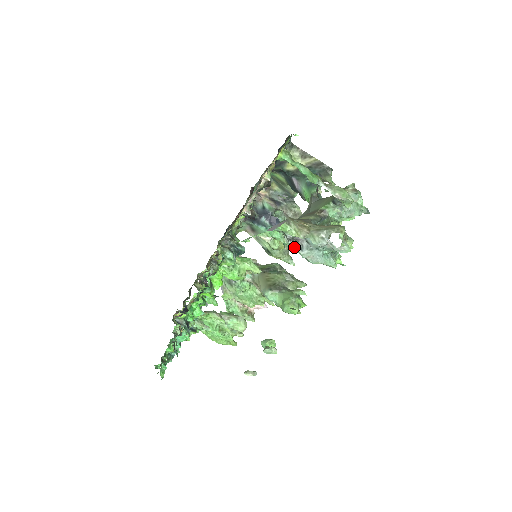
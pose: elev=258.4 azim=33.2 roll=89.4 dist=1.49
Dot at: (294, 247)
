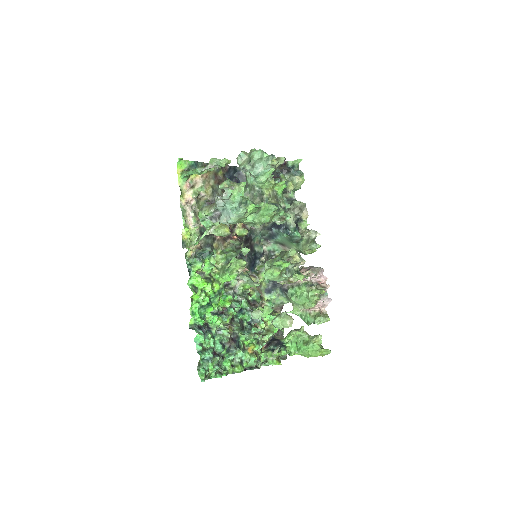
Dot at: (216, 222)
